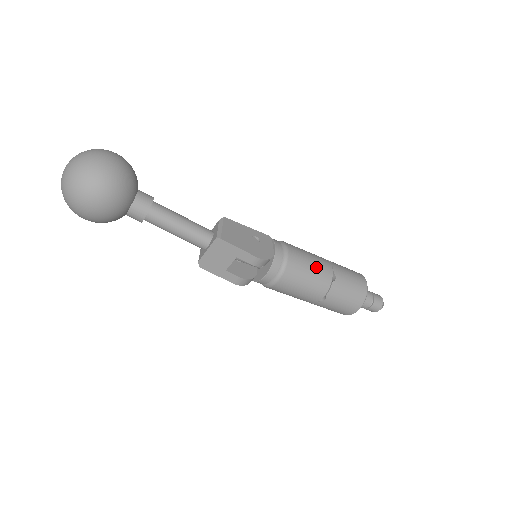
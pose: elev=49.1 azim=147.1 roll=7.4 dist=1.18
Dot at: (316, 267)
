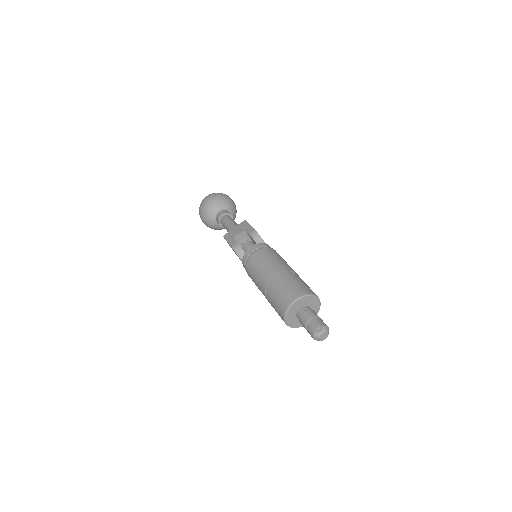
Dot at: (286, 263)
